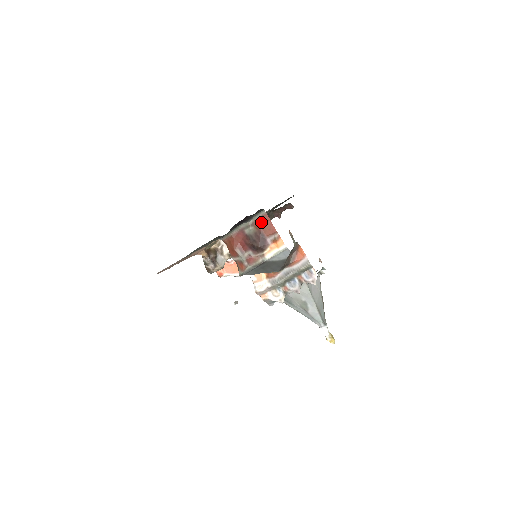
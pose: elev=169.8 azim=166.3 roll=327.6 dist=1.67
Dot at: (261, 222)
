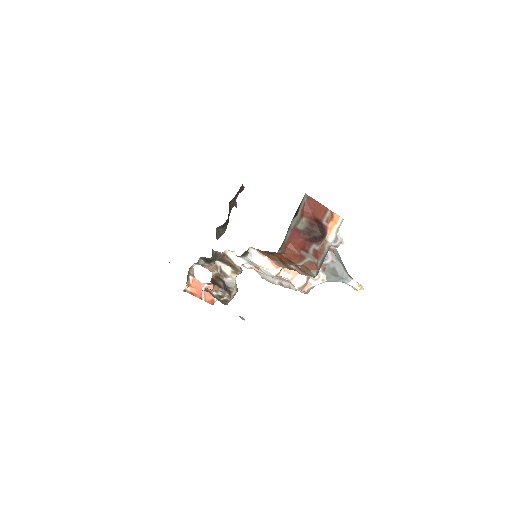
Dot at: (308, 208)
